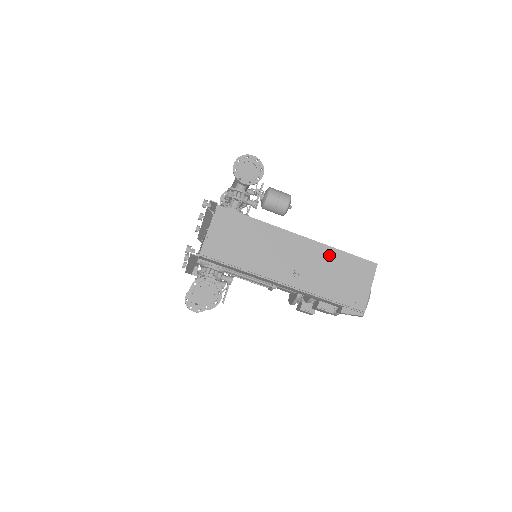
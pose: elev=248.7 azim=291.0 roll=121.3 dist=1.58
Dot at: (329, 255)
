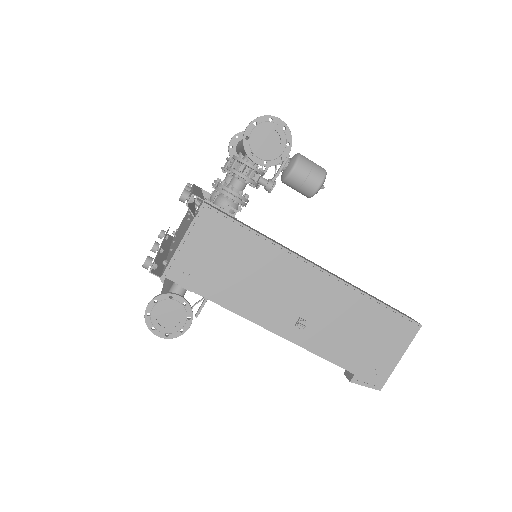
Dot at: (355, 304)
